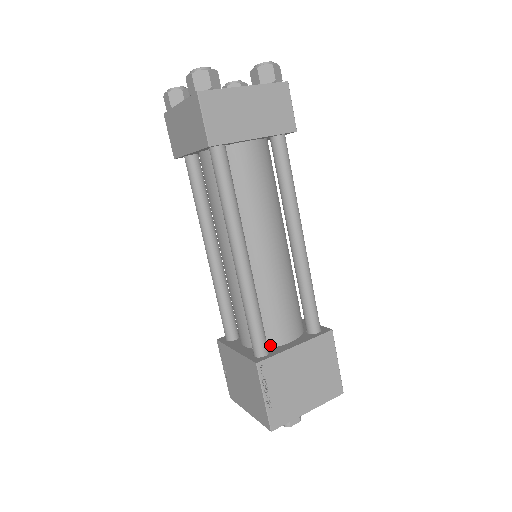
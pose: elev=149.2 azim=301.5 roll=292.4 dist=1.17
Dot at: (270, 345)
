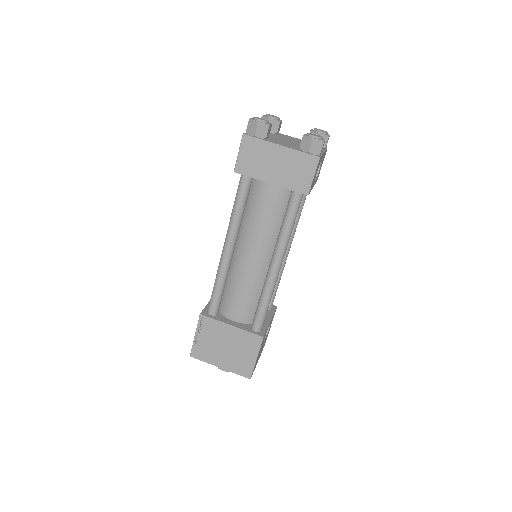
Dot at: (223, 313)
